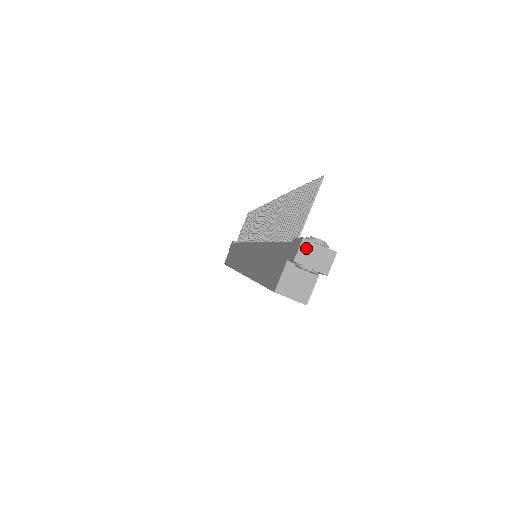
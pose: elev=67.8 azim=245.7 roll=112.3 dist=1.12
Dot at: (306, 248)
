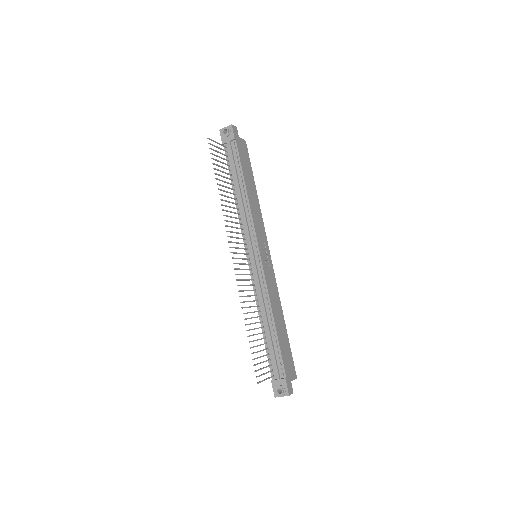
Dot at: (279, 396)
